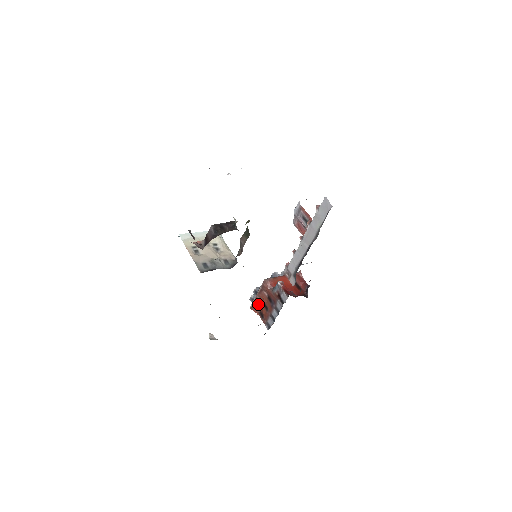
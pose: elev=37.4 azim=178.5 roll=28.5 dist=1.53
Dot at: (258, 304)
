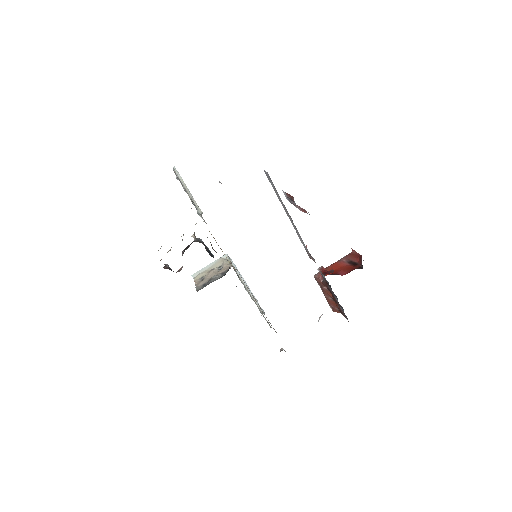
Dot at: (331, 303)
